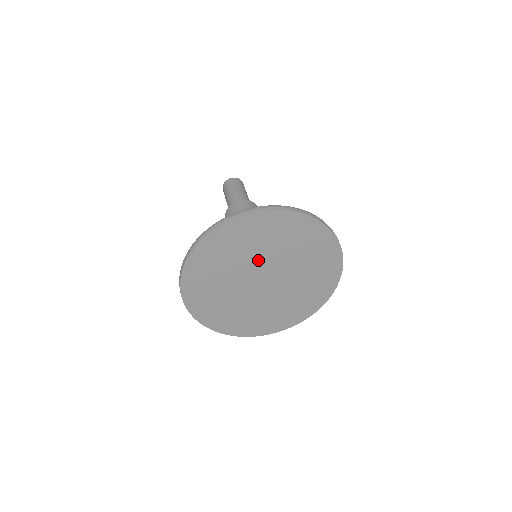
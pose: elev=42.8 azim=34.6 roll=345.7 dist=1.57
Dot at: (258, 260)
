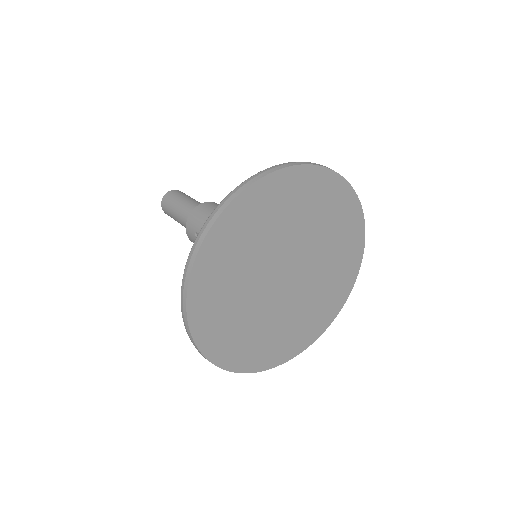
Dot at: (292, 241)
